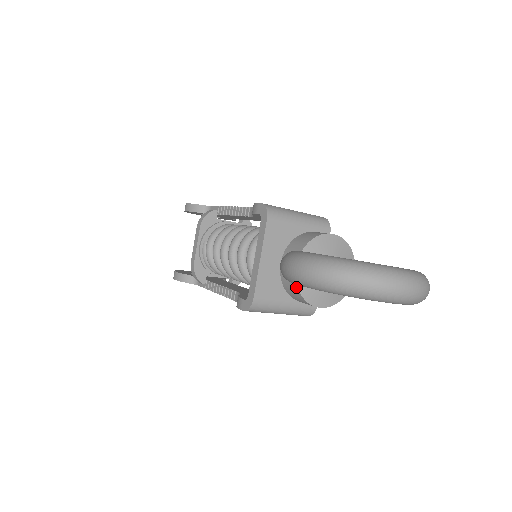
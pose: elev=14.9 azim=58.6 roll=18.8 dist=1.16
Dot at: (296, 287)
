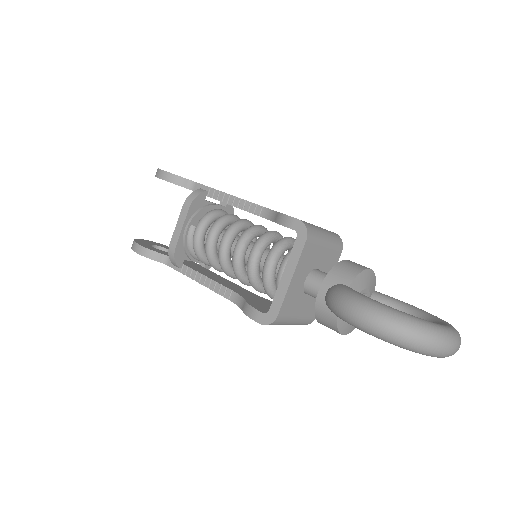
Dot at: (335, 318)
